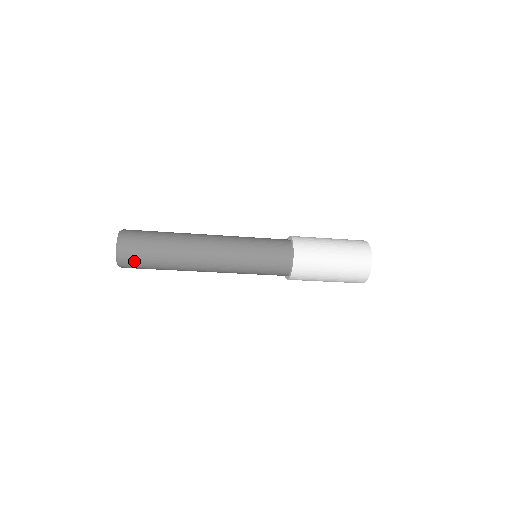
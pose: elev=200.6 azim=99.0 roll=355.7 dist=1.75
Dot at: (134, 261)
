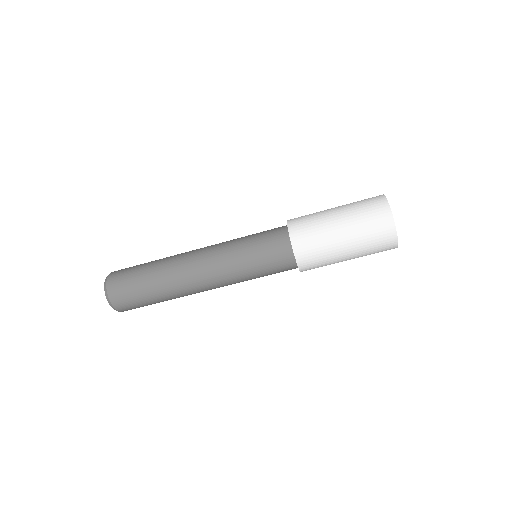
Dot at: (124, 298)
